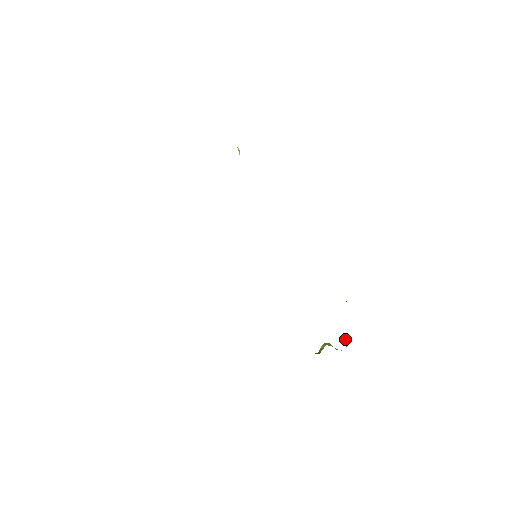
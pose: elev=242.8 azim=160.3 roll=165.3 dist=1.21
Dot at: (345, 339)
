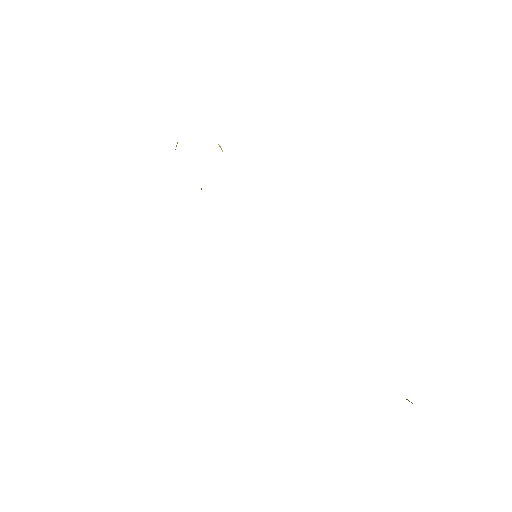
Dot at: occluded
